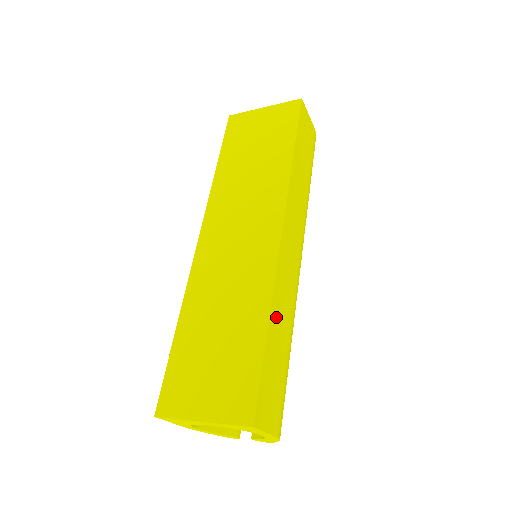
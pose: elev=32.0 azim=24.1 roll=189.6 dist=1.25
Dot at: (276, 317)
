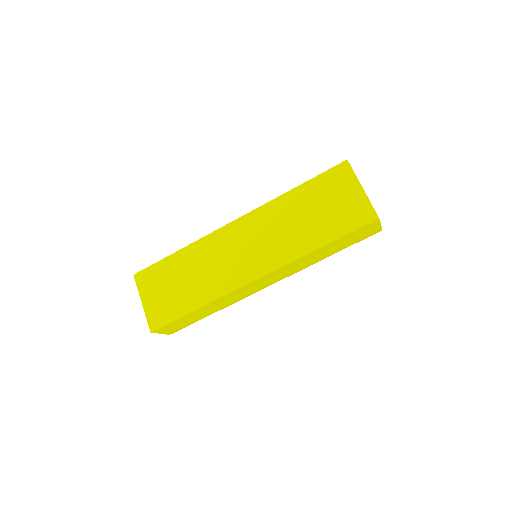
Dot at: (211, 306)
